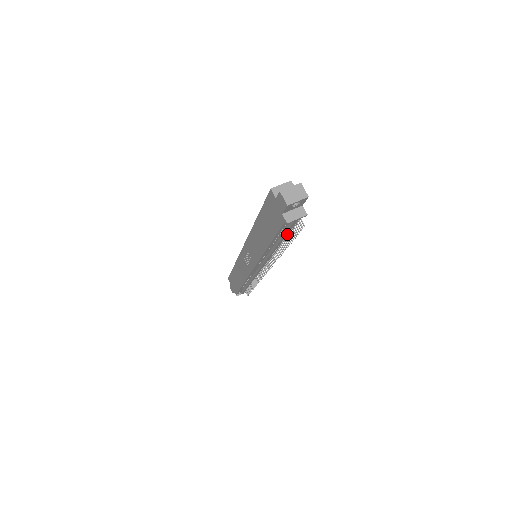
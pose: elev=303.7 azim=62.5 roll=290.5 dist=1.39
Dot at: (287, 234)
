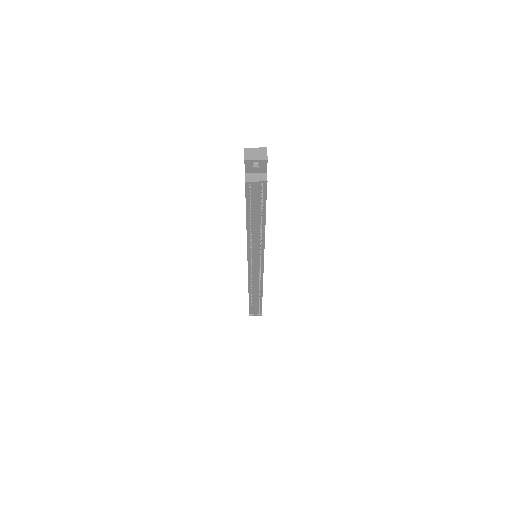
Dot at: (263, 214)
